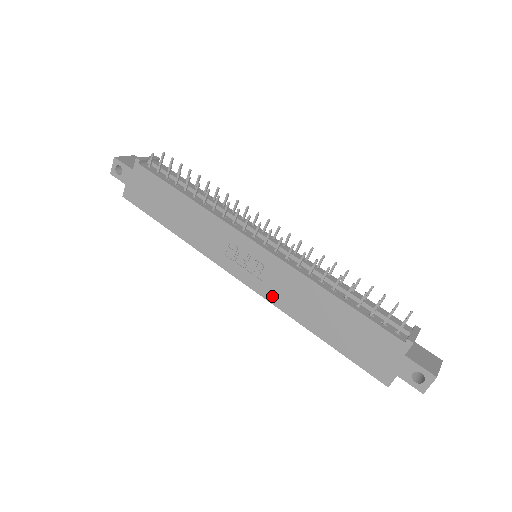
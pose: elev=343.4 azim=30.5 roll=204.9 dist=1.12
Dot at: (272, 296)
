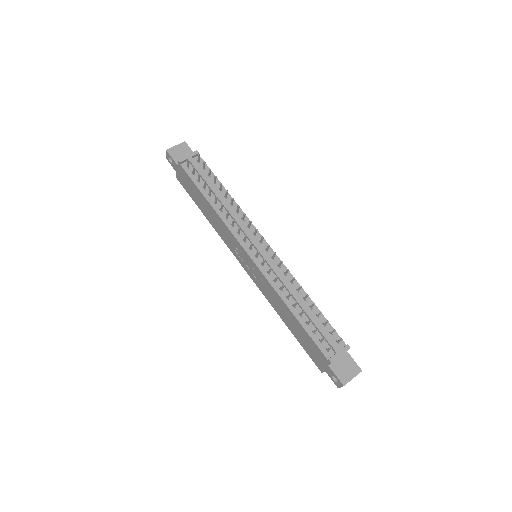
Dot at: (261, 289)
